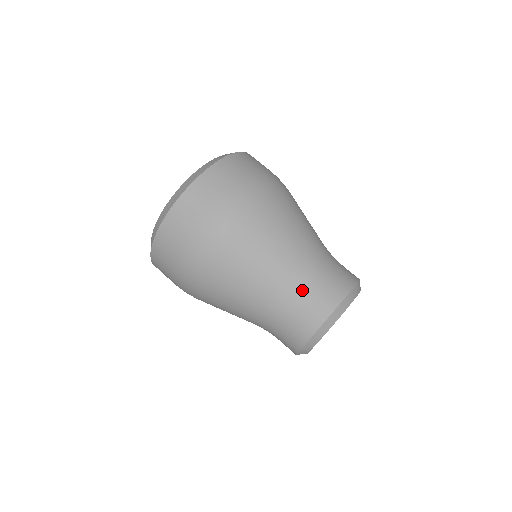
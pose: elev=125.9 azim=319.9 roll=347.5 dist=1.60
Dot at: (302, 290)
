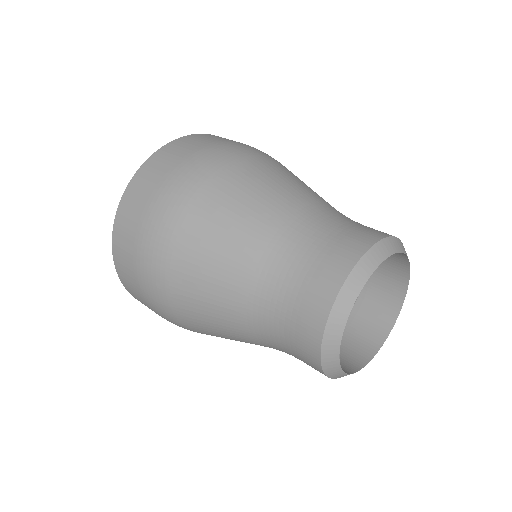
Dot at: (281, 290)
